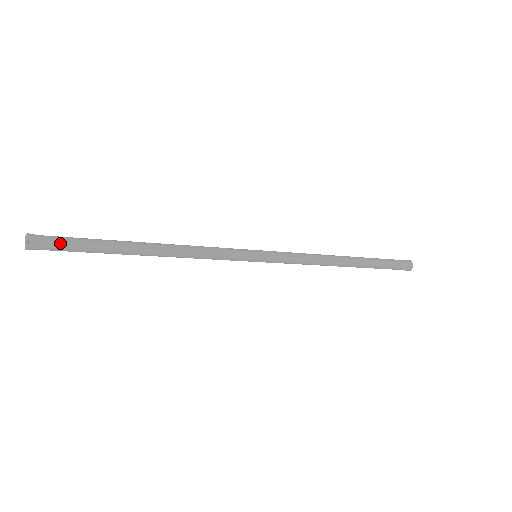
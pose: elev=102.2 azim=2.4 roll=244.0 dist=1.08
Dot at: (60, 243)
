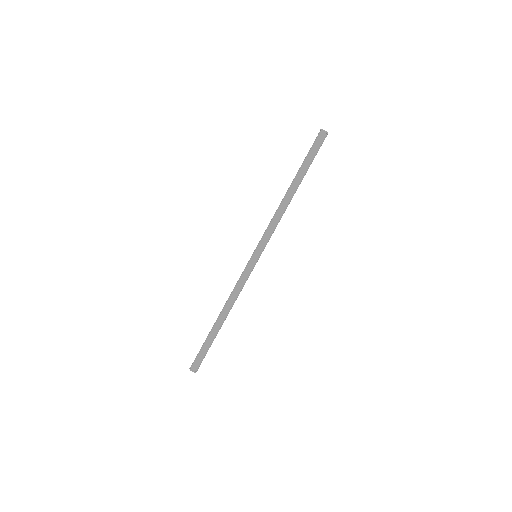
Dot at: (201, 359)
